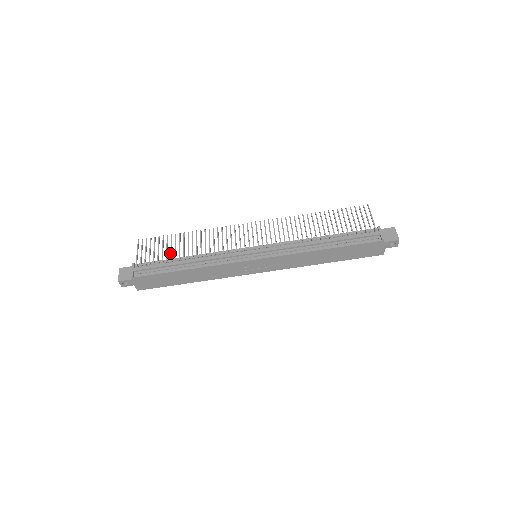
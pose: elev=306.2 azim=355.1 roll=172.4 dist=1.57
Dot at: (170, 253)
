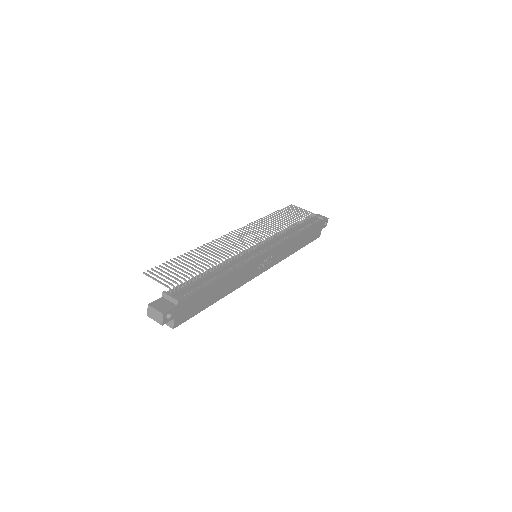
Dot at: (194, 269)
